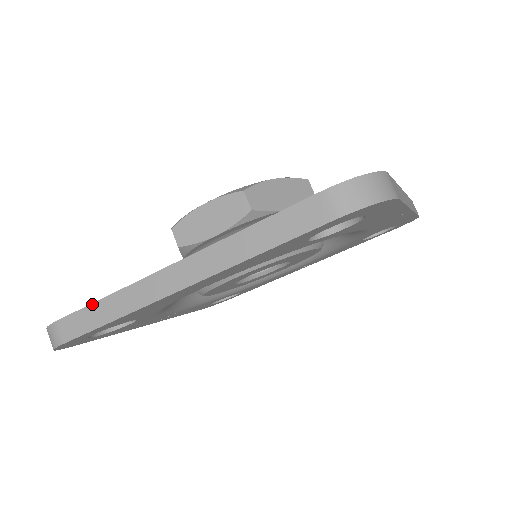
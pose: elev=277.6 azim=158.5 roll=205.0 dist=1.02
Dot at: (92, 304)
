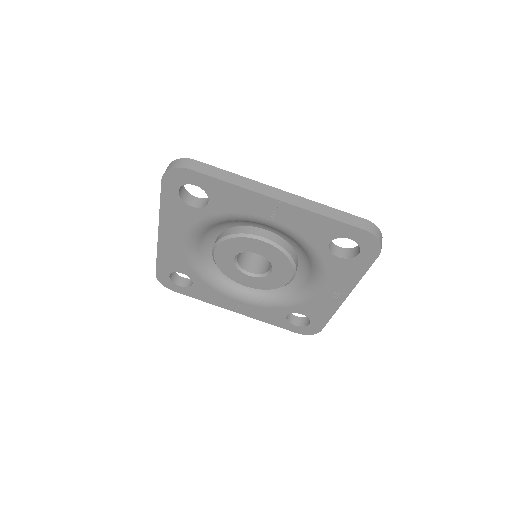
Dot at: occluded
